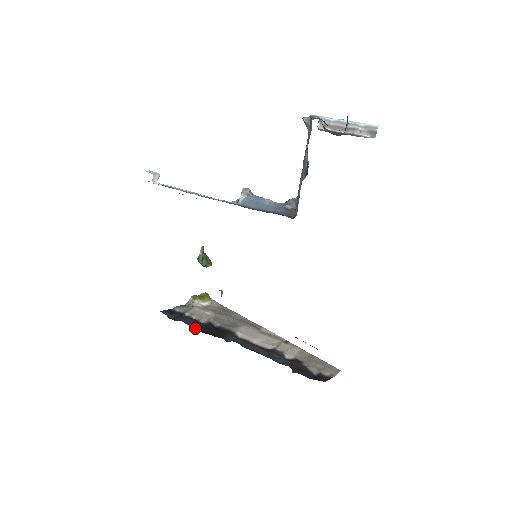
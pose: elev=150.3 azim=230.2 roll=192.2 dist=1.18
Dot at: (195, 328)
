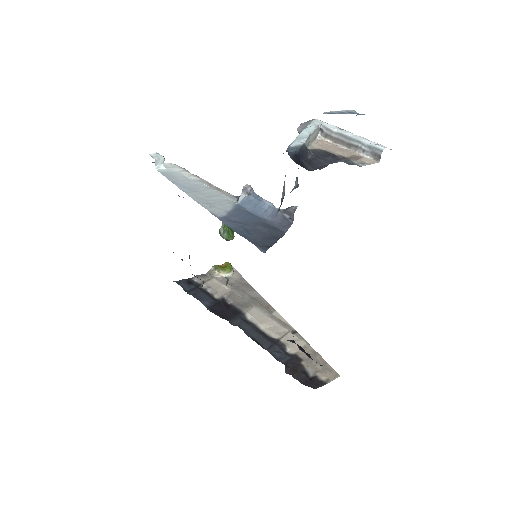
Dot at: (205, 305)
